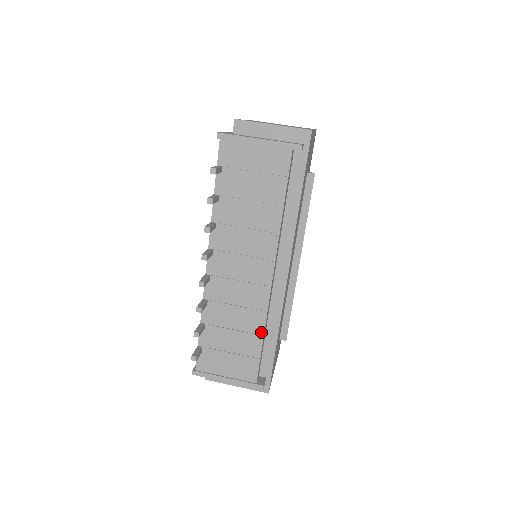
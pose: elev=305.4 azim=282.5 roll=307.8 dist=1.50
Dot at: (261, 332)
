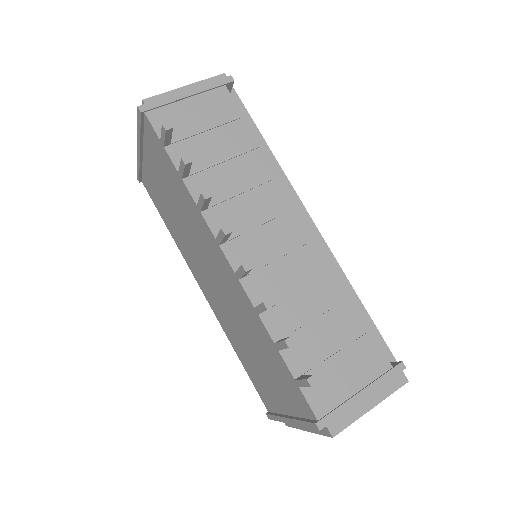
Dot at: (345, 295)
